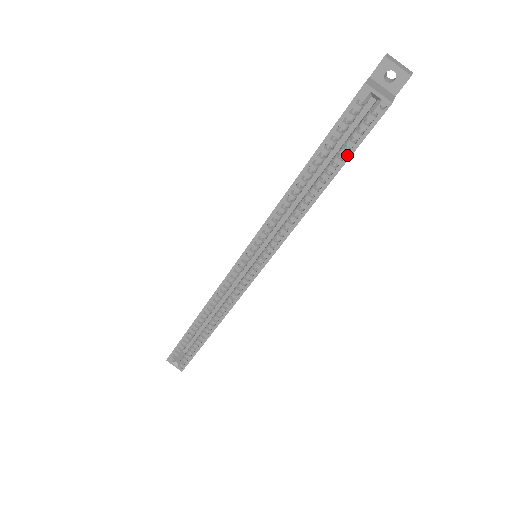
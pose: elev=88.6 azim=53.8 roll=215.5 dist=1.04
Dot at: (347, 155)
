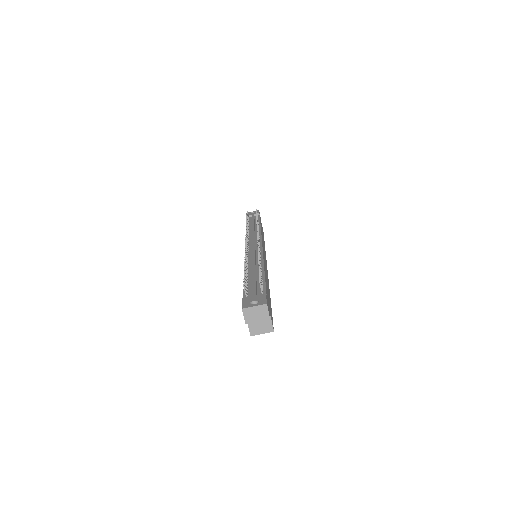
Dot at: occluded
